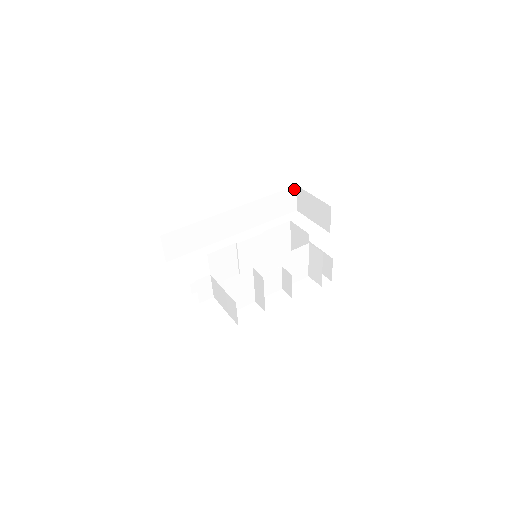
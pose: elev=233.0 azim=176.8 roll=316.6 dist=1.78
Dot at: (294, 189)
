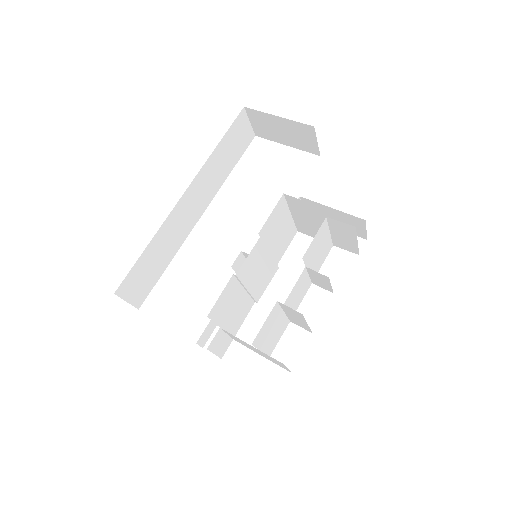
Dot at: (243, 113)
